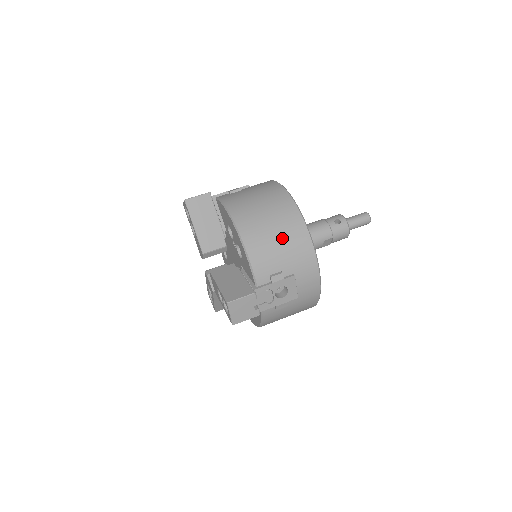
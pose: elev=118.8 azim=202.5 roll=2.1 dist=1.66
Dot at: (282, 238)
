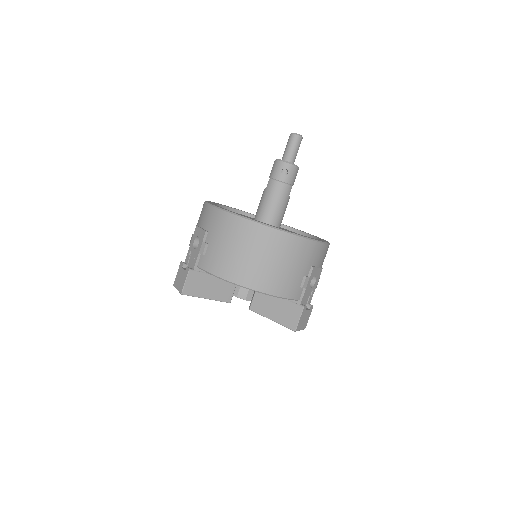
Dot at: (285, 261)
